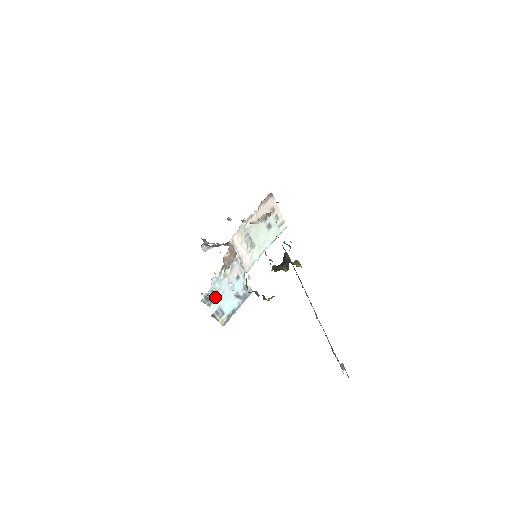
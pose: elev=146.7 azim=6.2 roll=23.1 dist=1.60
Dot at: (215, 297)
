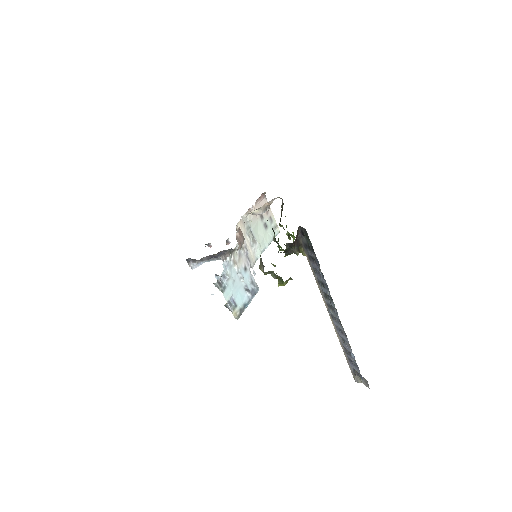
Dot at: (227, 284)
